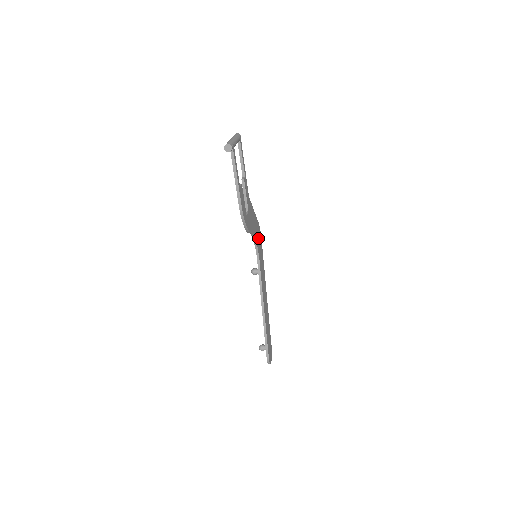
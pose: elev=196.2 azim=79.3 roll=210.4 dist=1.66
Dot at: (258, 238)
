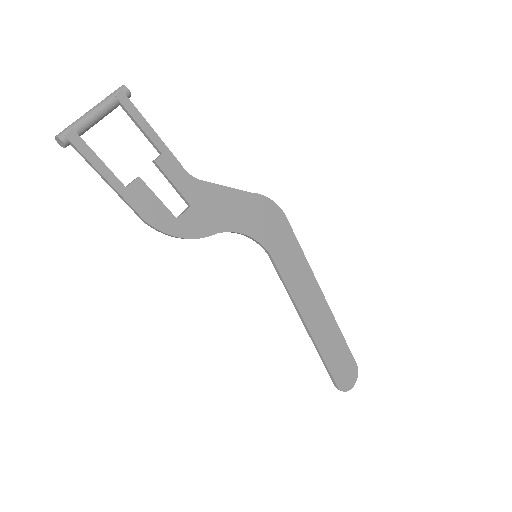
Dot at: (263, 223)
